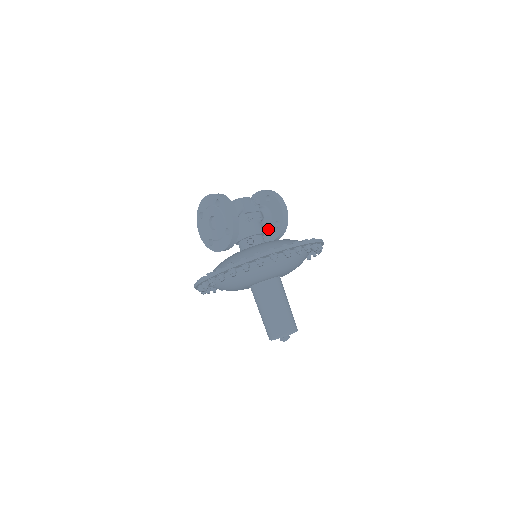
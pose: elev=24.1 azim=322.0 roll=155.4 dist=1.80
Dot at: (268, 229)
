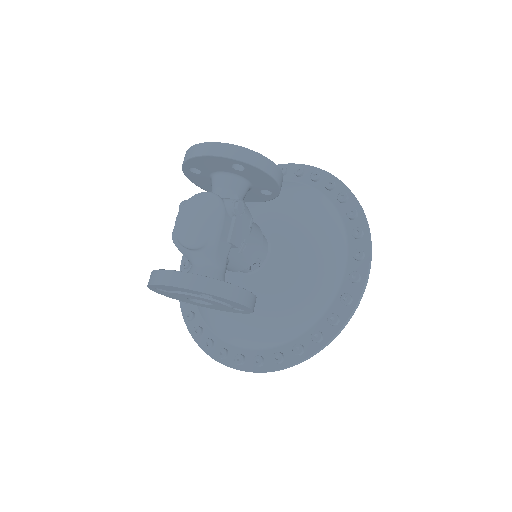
Dot at: occluded
